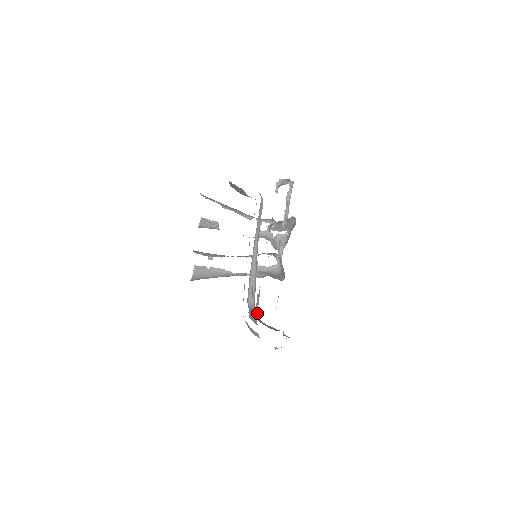
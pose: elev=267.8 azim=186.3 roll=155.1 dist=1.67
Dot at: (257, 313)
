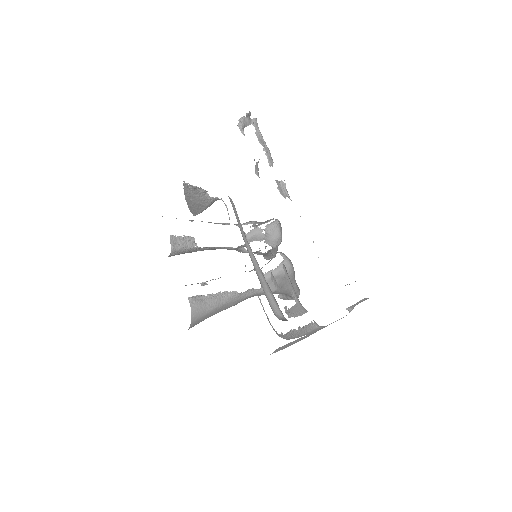
Dot at: (296, 297)
